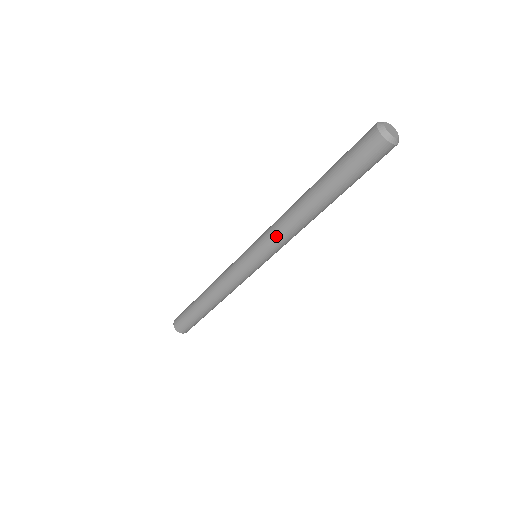
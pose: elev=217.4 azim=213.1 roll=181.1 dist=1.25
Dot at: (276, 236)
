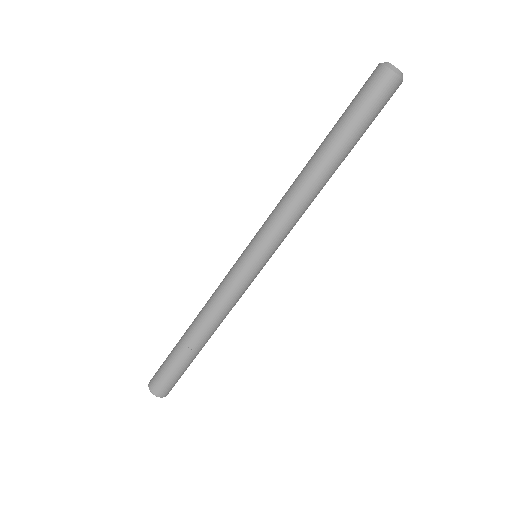
Dot at: (277, 211)
